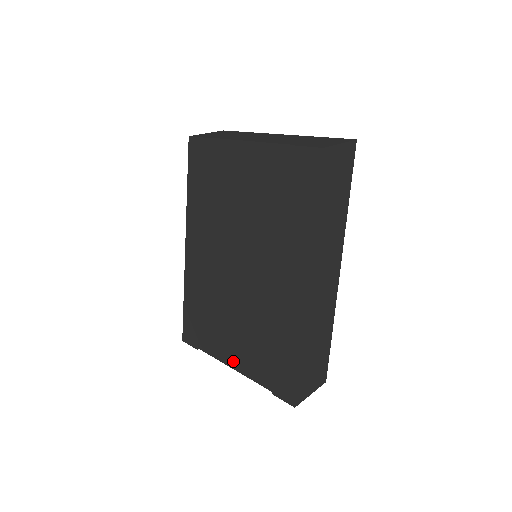
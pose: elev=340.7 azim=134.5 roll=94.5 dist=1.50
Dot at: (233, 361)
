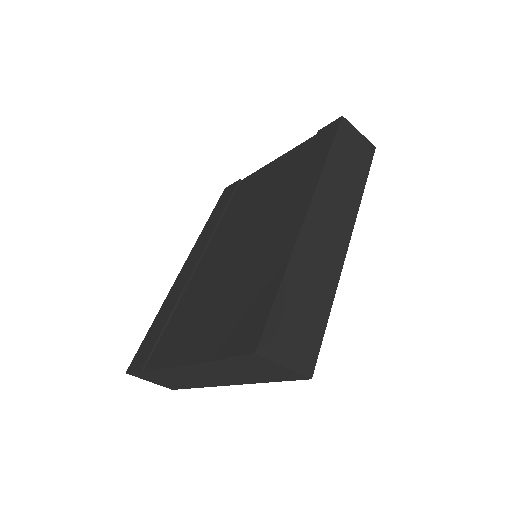
Dot at: (185, 355)
